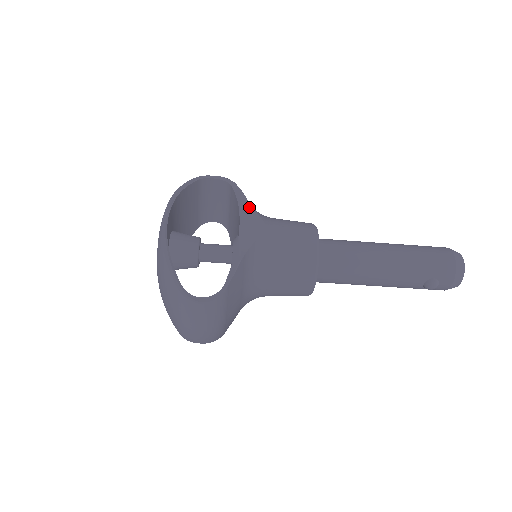
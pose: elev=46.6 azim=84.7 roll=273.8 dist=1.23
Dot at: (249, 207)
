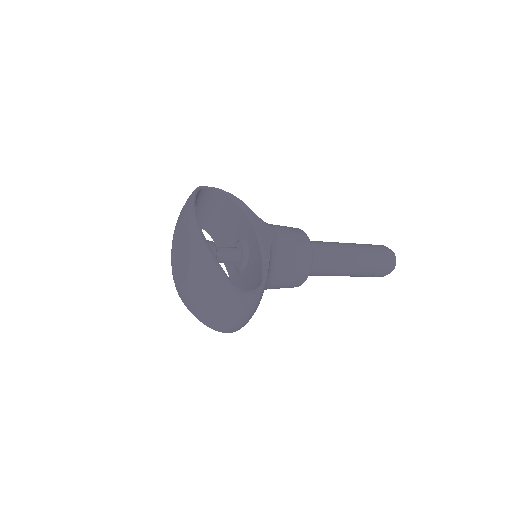
Dot at: (254, 215)
